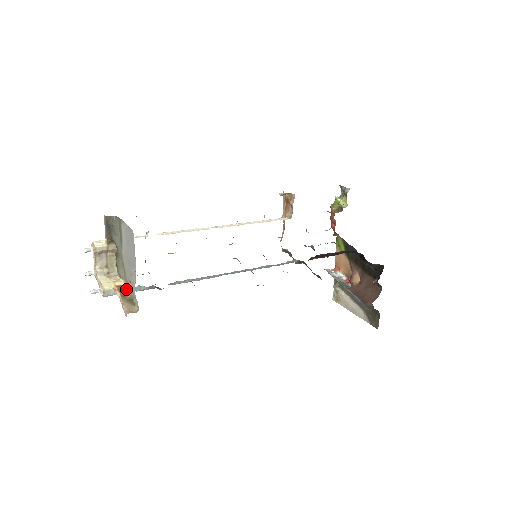
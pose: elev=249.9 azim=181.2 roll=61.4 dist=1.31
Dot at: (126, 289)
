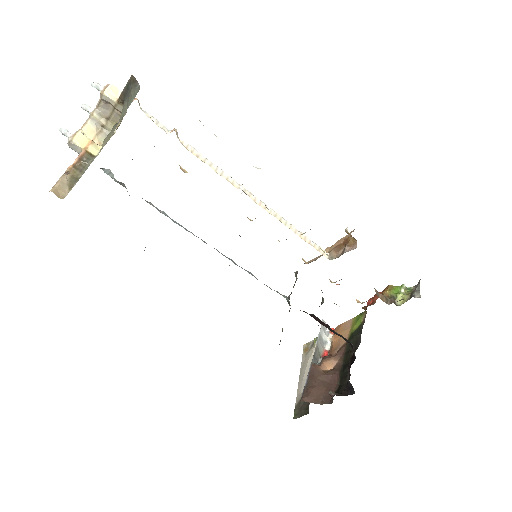
Dot at: occluded
